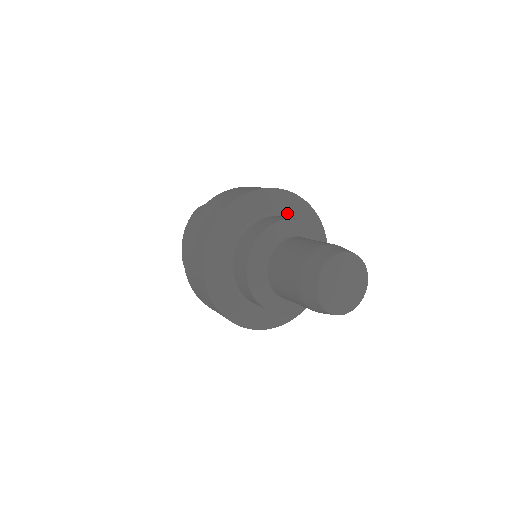
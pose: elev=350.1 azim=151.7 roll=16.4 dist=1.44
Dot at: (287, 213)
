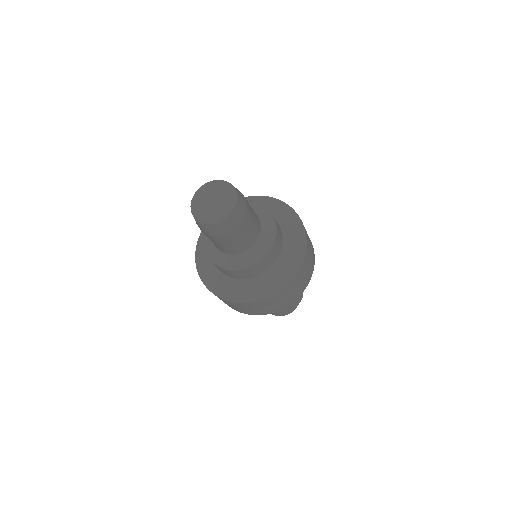
Dot at: occluded
